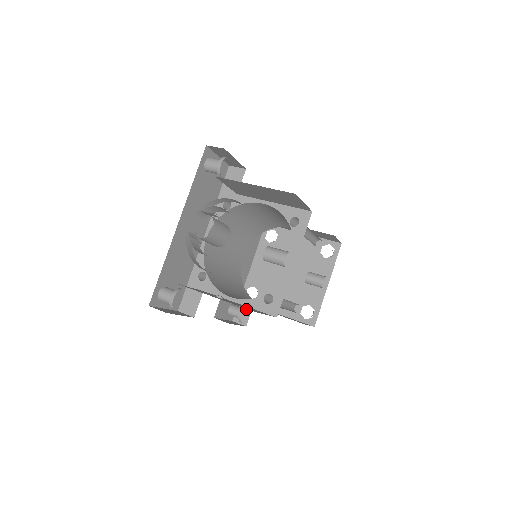
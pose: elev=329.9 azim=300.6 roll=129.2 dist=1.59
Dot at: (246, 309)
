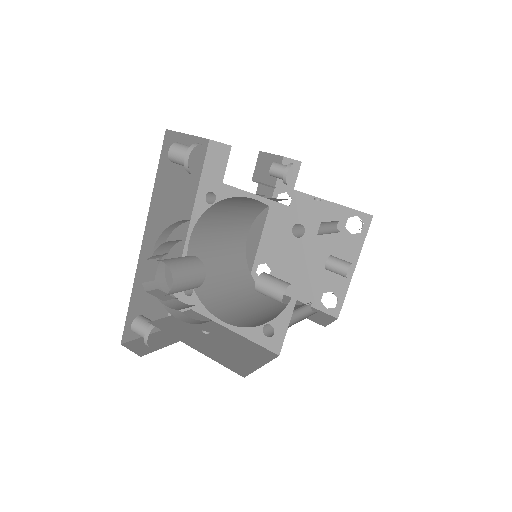
Dot at: occluded
